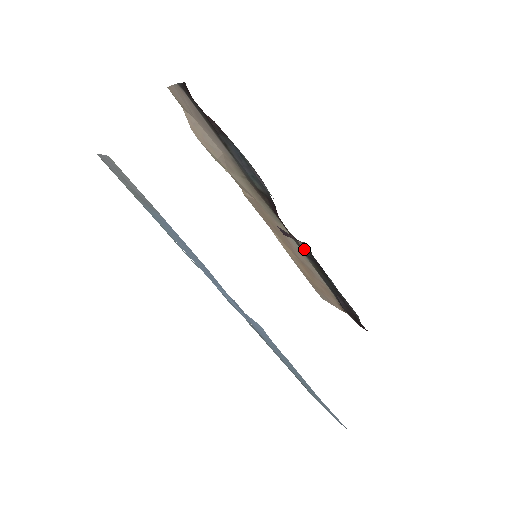
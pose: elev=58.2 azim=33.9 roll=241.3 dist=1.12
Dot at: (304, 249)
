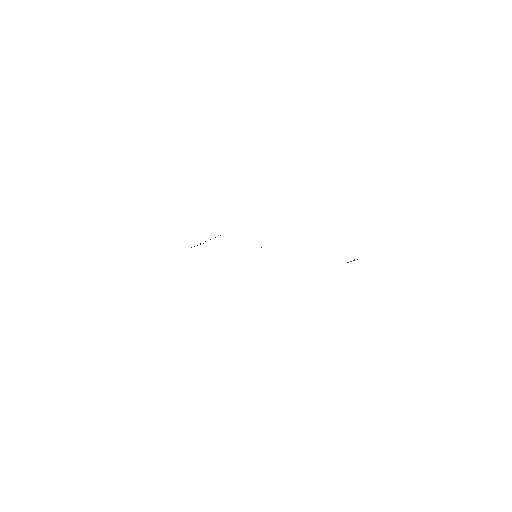
Dot at: occluded
